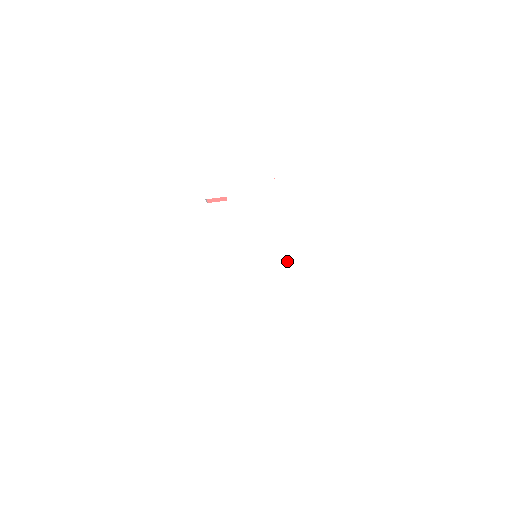
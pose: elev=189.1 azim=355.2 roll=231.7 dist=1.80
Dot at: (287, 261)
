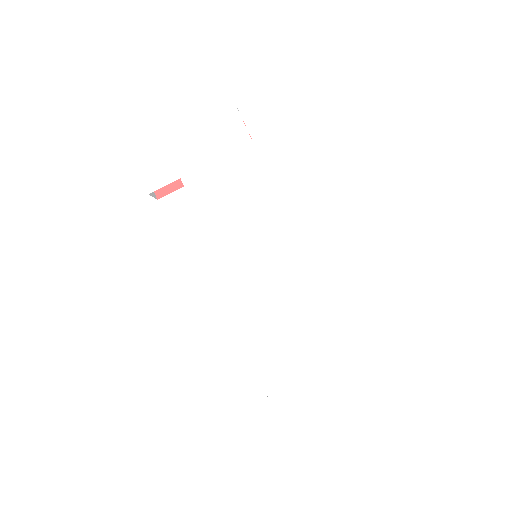
Dot at: (307, 247)
